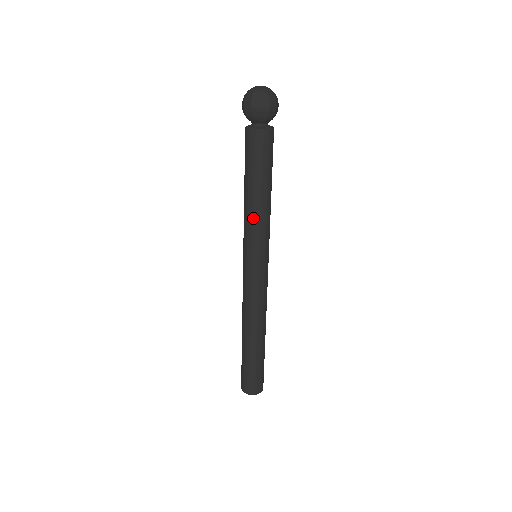
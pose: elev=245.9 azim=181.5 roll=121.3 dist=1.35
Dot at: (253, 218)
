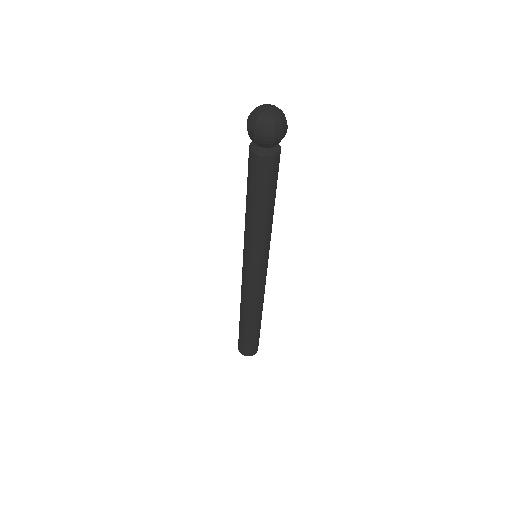
Dot at: (267, 231)
